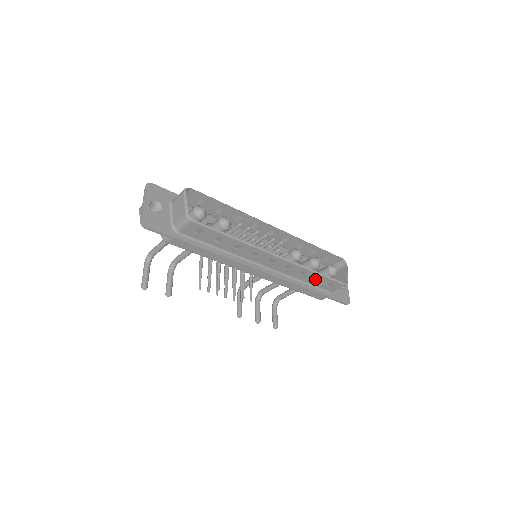
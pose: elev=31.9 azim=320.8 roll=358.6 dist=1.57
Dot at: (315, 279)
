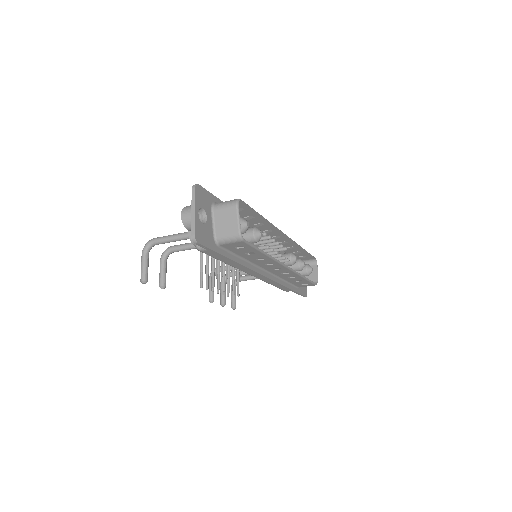
Dot at: (297, 280)
